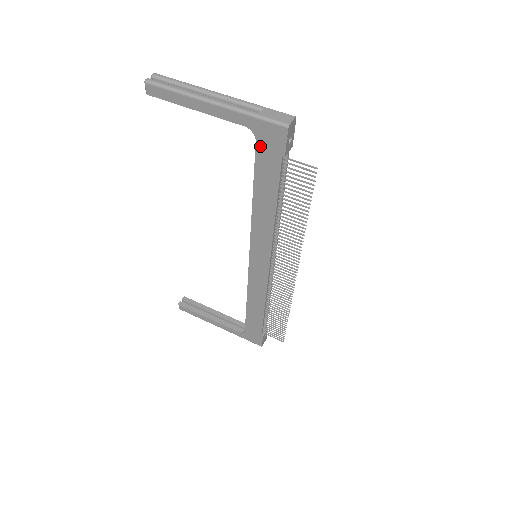
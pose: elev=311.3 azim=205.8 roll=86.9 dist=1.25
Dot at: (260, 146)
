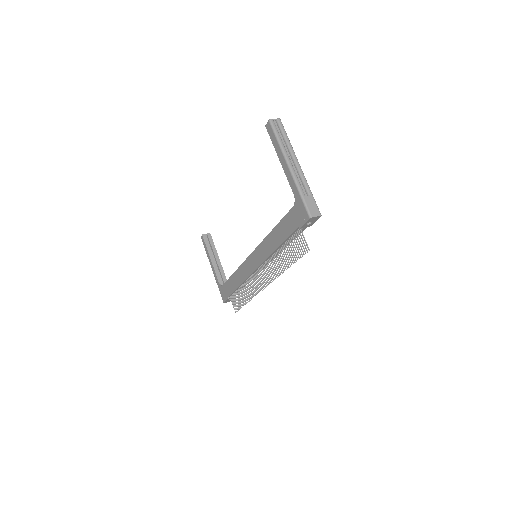
Dot at: (293, 211)
